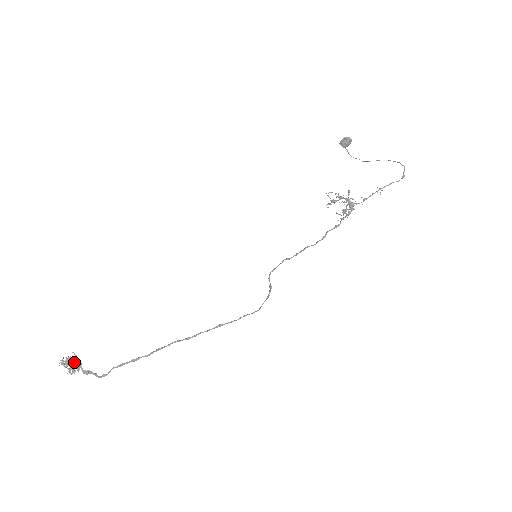
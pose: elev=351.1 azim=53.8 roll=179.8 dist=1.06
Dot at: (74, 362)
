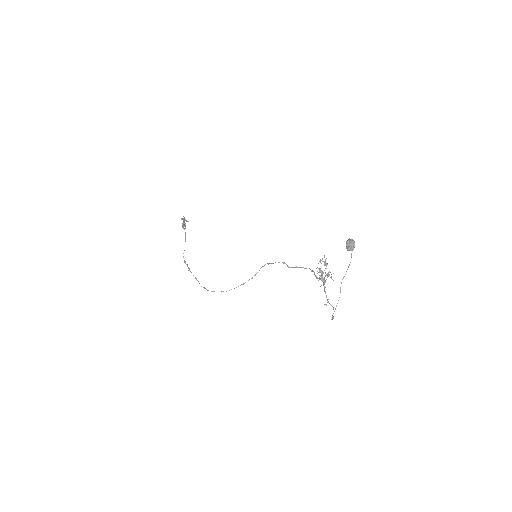
Dot at: (183, 226)
